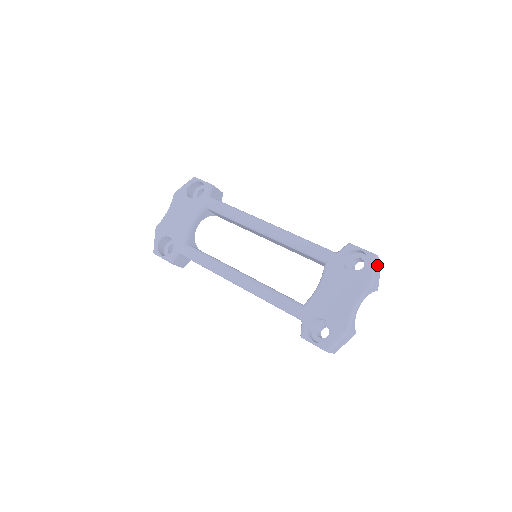
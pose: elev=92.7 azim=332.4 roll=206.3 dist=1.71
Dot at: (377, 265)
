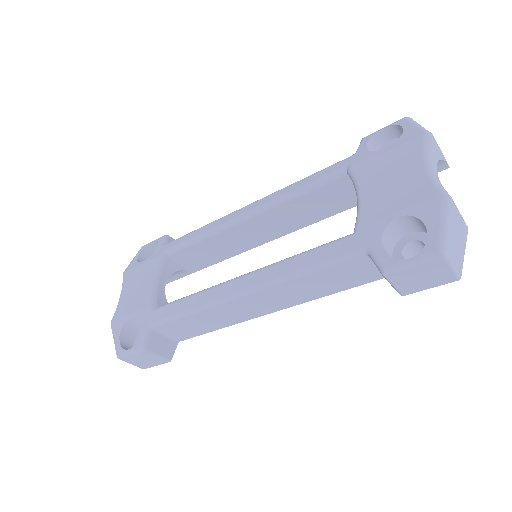
Dot at: occluded
